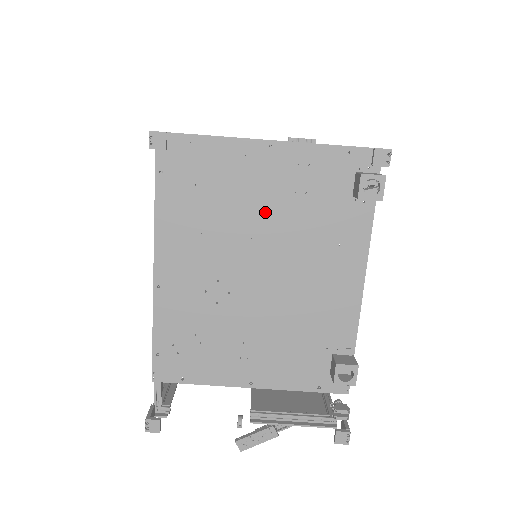
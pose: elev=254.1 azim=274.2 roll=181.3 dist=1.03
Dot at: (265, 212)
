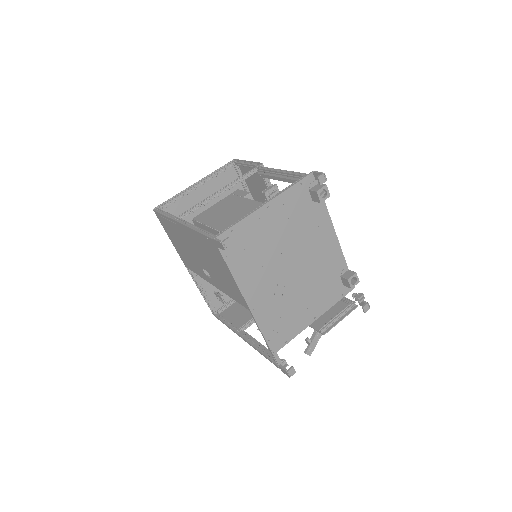
Dot at: (281, 237)
